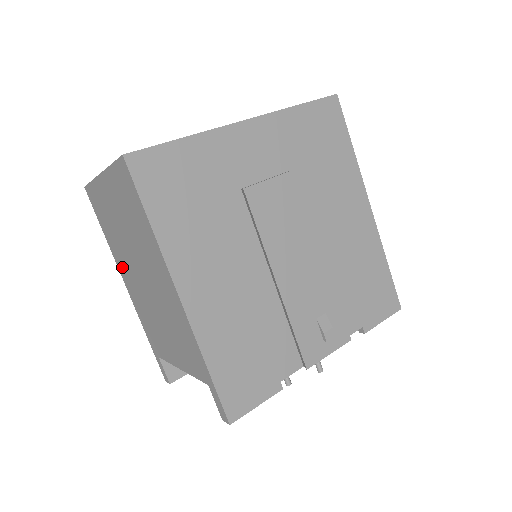
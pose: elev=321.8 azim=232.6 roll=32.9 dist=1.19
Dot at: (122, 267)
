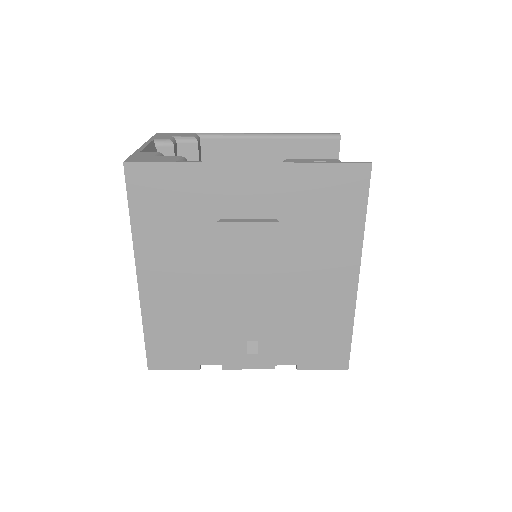
Dot at: occluded
